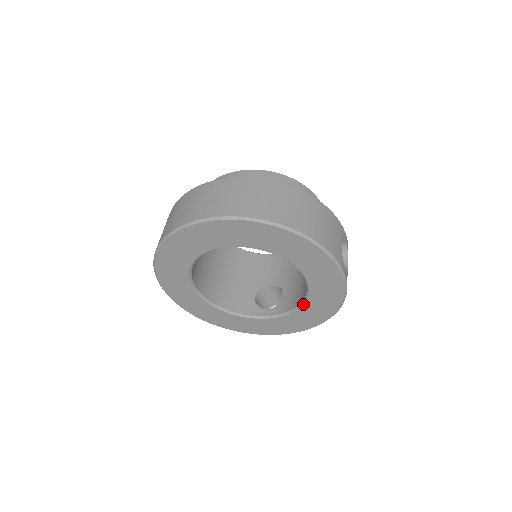
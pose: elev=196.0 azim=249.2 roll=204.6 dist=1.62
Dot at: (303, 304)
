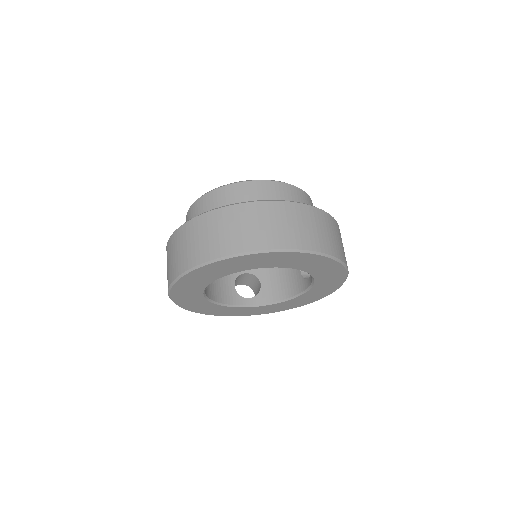
Dot at: (292, 299)
